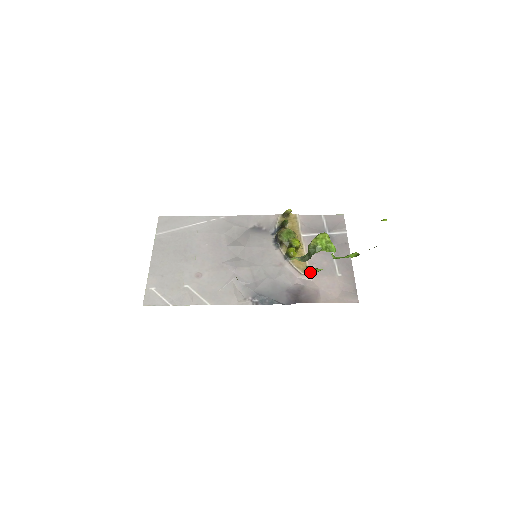
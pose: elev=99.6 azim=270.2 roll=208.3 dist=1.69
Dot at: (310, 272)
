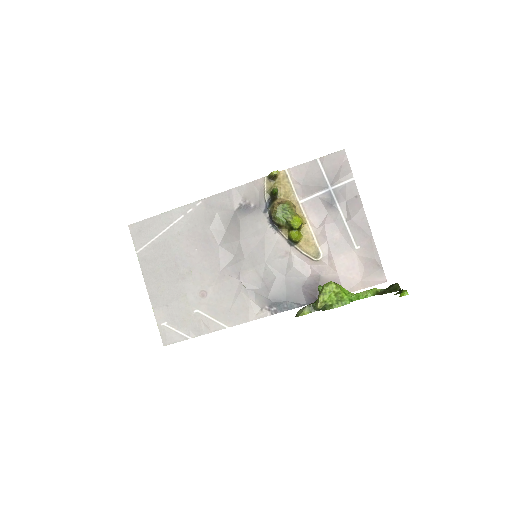
Dot at: occluded
